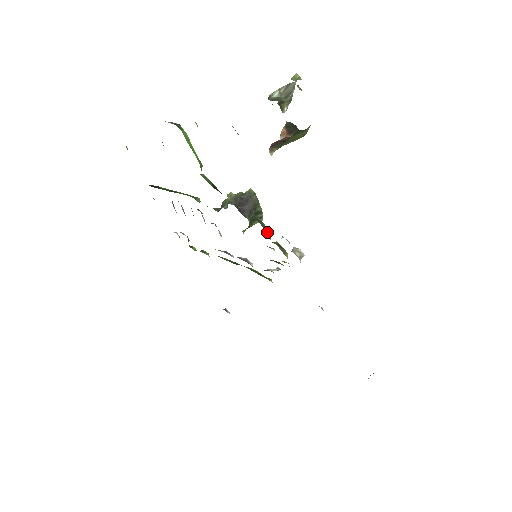
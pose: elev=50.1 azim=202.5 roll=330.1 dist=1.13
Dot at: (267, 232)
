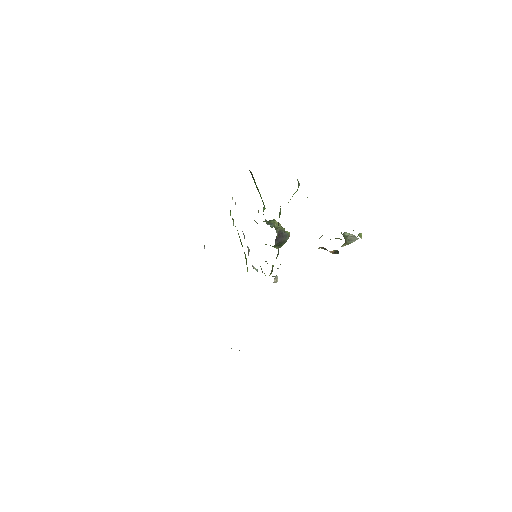
Dot at: occluded
